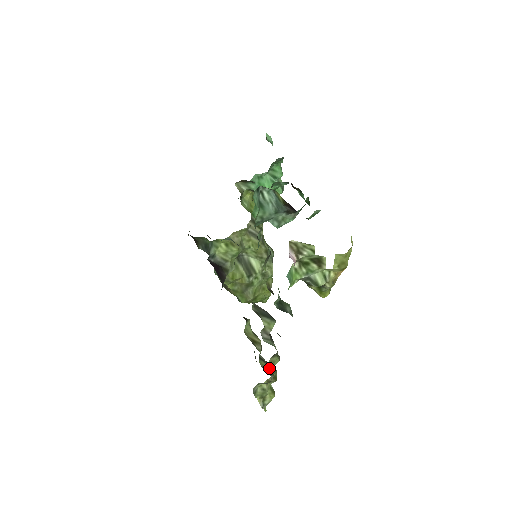
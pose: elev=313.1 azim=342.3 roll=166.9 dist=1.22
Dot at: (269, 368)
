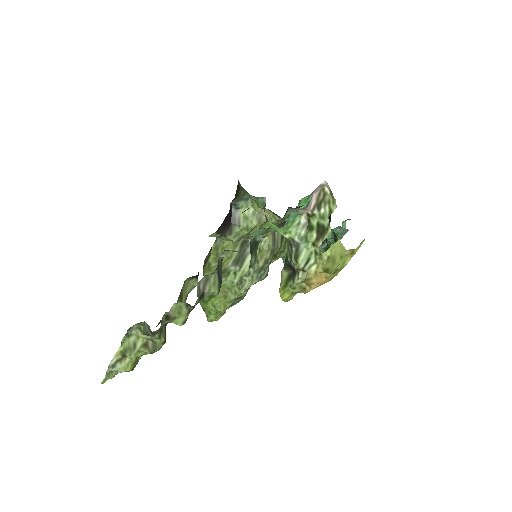
Dot at: (172, 312)
